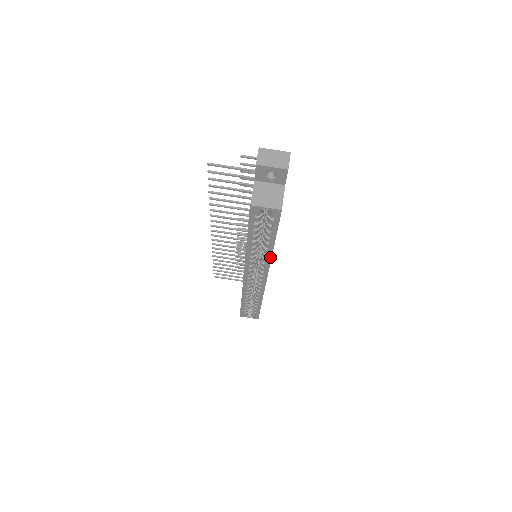
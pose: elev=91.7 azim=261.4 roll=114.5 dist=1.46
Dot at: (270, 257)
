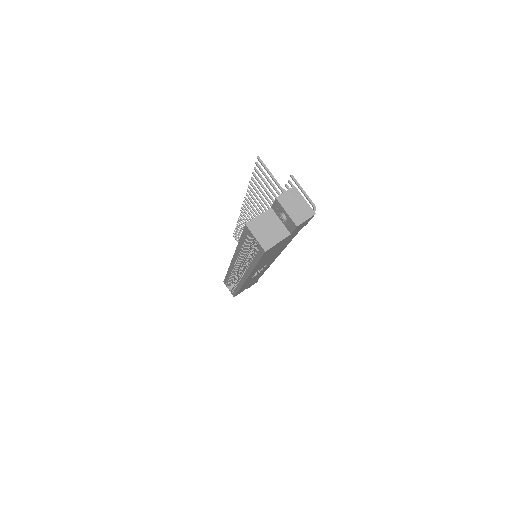
Dot at: (250, 271)
